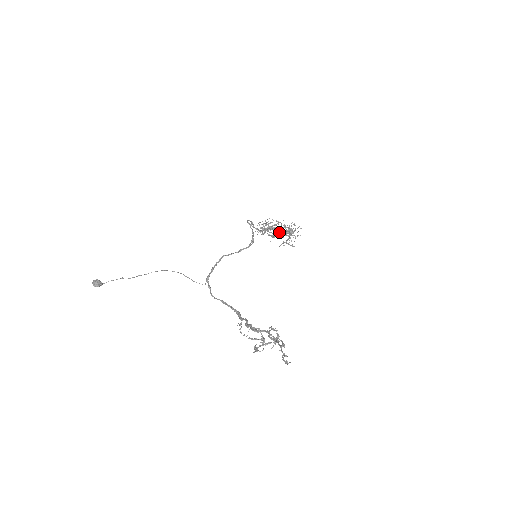
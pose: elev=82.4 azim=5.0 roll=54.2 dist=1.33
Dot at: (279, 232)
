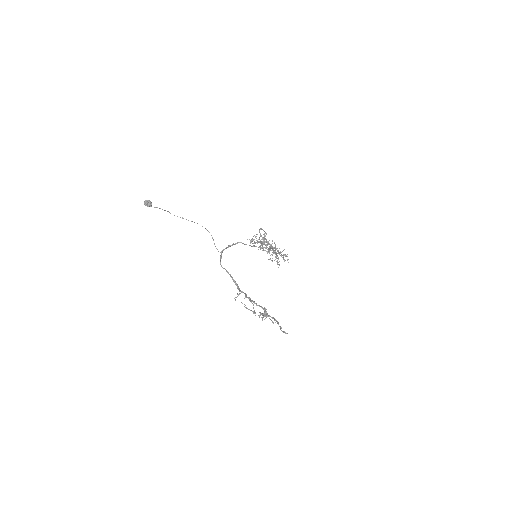
Dot at: occluded
